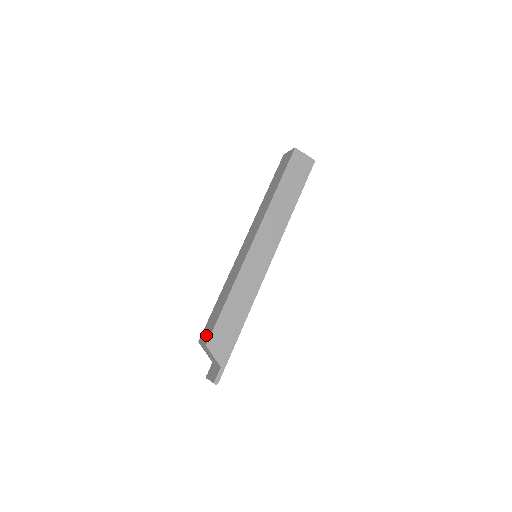
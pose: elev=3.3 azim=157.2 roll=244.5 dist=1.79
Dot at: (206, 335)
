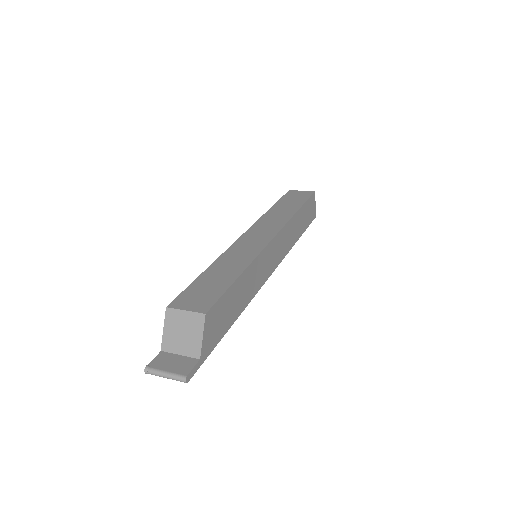
Dot at: (196, 302)
